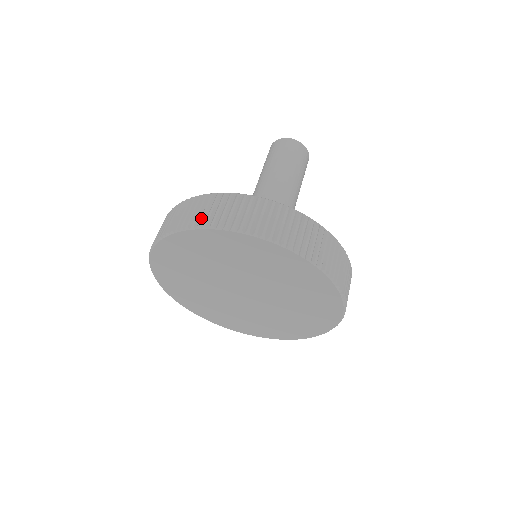
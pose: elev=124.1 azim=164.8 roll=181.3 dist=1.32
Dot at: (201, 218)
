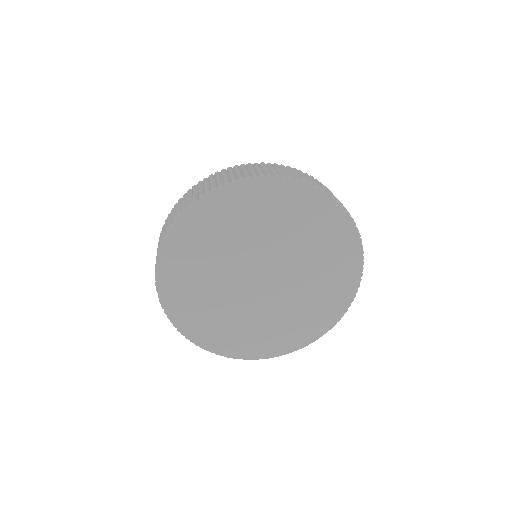
Dot at: (188, 201)
